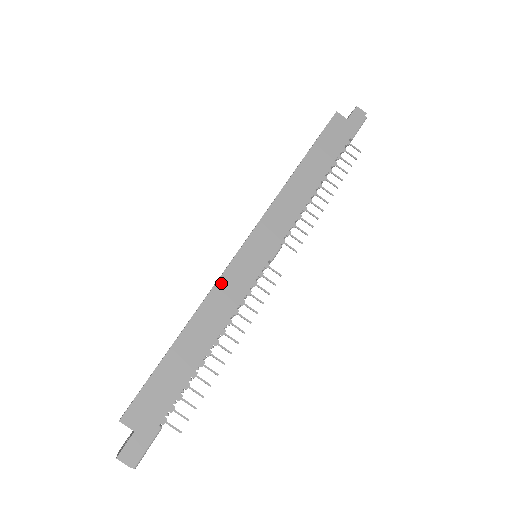
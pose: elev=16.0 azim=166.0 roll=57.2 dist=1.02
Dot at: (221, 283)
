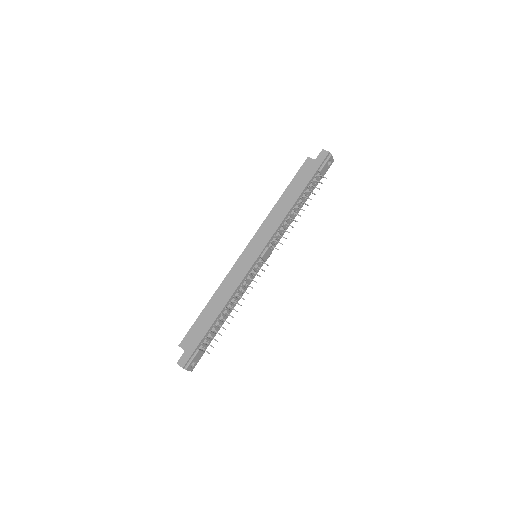
Dot at: (231, 273)
